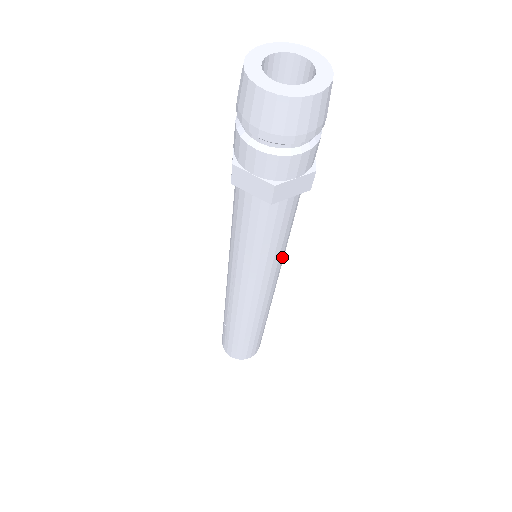
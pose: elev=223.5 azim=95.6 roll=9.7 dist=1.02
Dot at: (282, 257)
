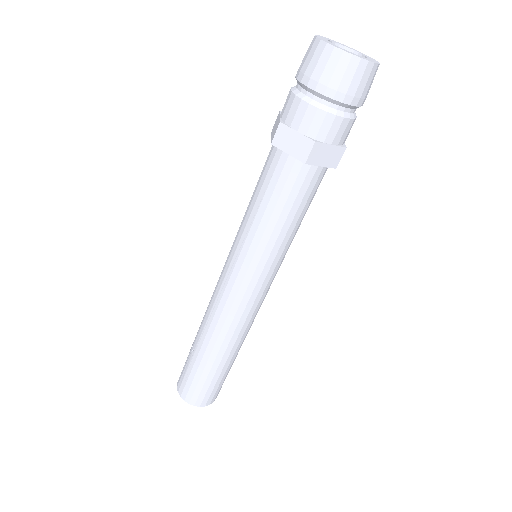
Dot at: (284, 254)
